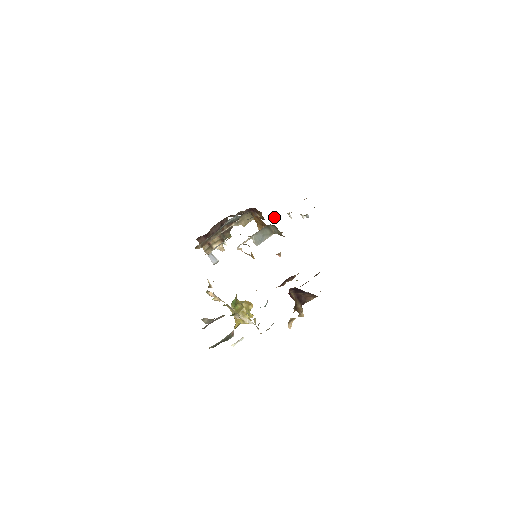
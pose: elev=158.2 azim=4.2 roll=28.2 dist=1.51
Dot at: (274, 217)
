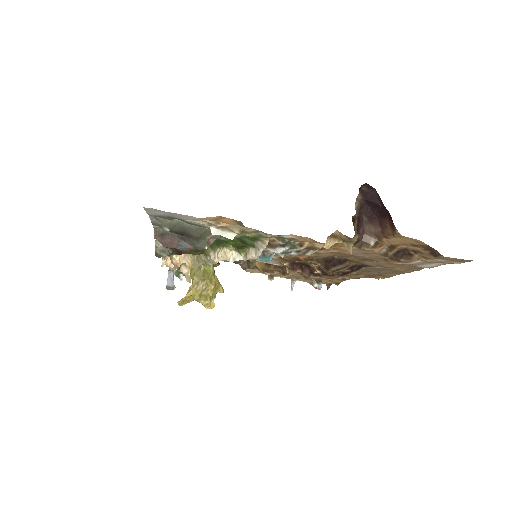
Dot at: occluded
